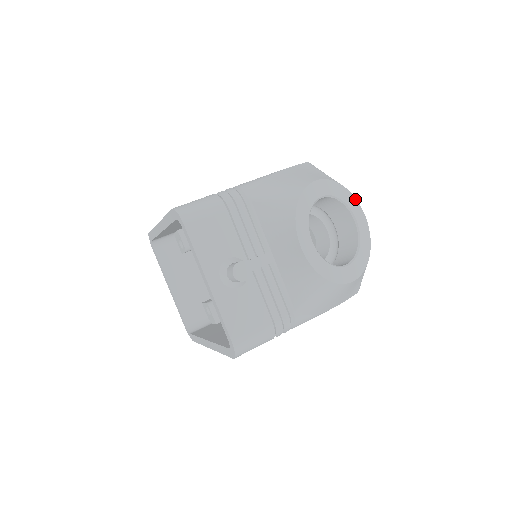
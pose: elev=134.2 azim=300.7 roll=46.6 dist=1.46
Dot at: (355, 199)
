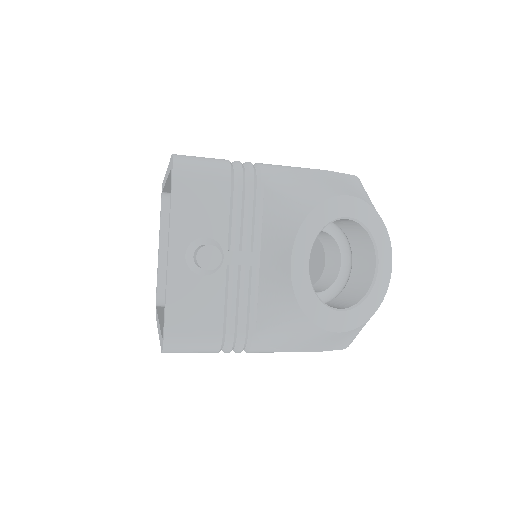
Dot at: (389, 240)
